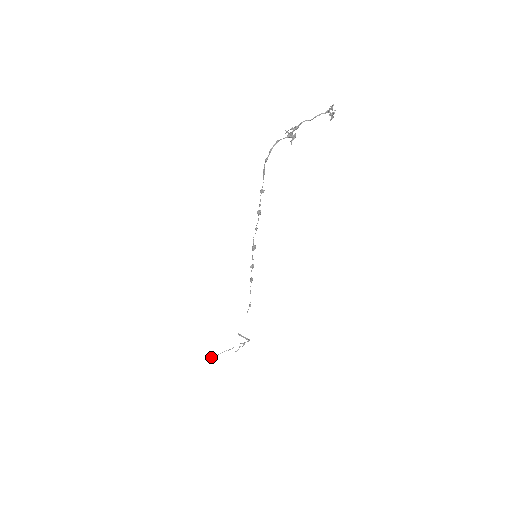
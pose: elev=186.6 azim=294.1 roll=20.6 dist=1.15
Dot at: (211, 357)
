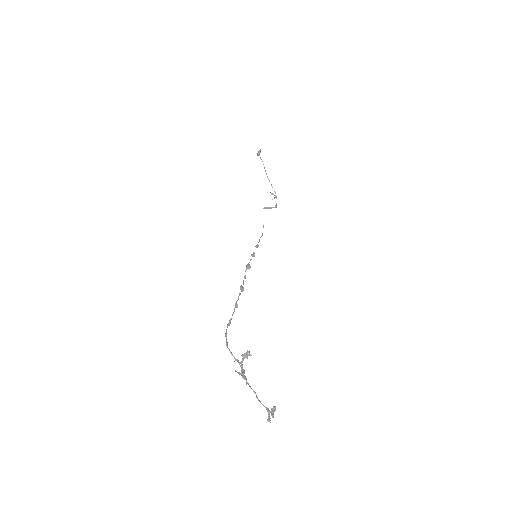
Dot at: occluded
